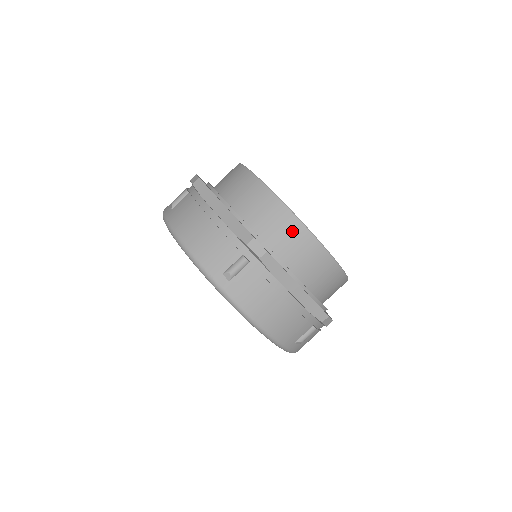
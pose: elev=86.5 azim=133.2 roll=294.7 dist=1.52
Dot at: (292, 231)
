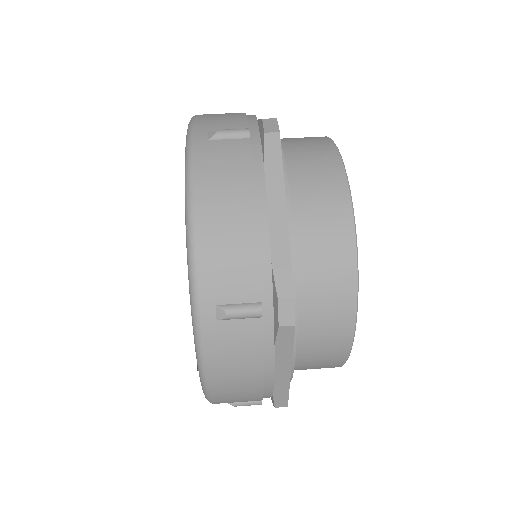
Dot at: (325, 166)
